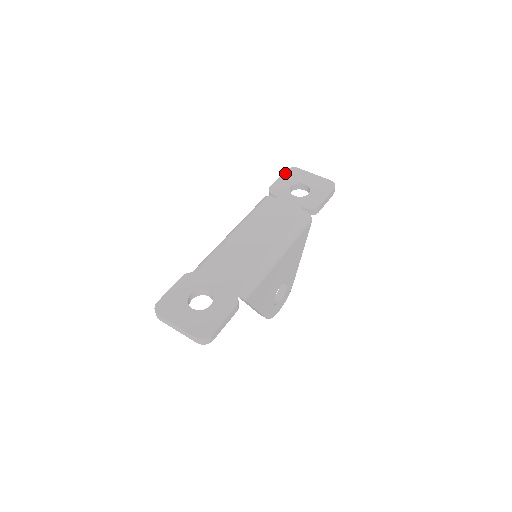
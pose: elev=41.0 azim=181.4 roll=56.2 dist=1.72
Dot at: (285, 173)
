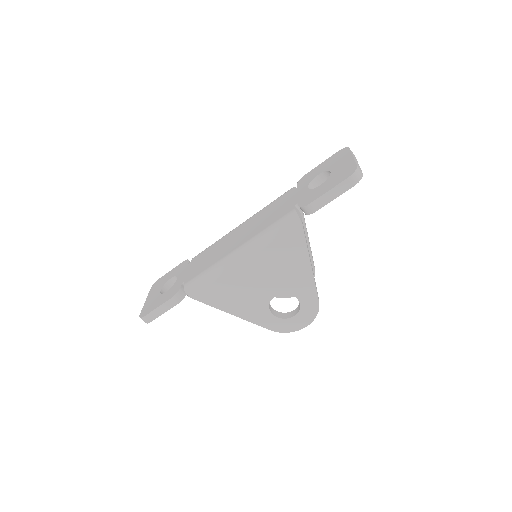
Dot at: (332, 156)
